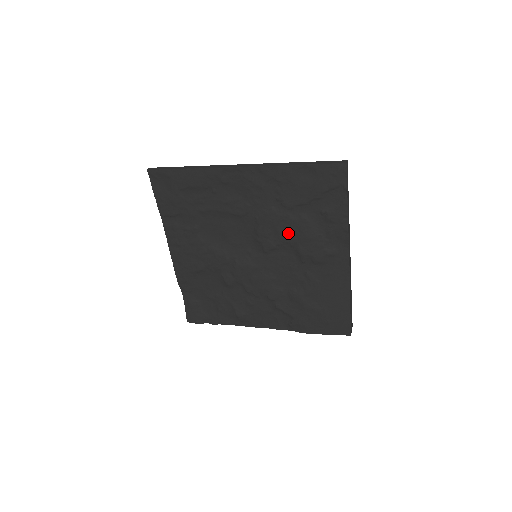
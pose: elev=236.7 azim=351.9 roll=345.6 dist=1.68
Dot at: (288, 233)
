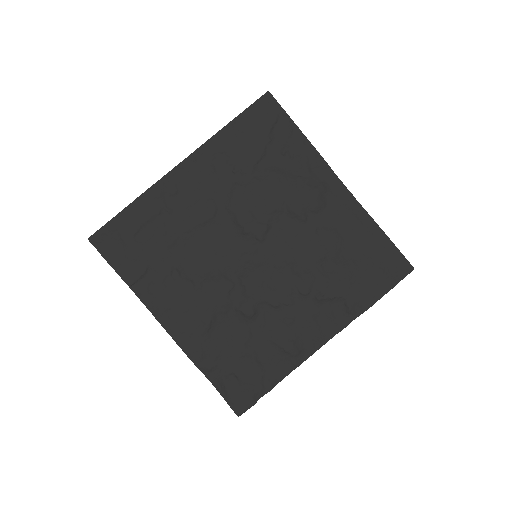
Dot at: (268, 199)
